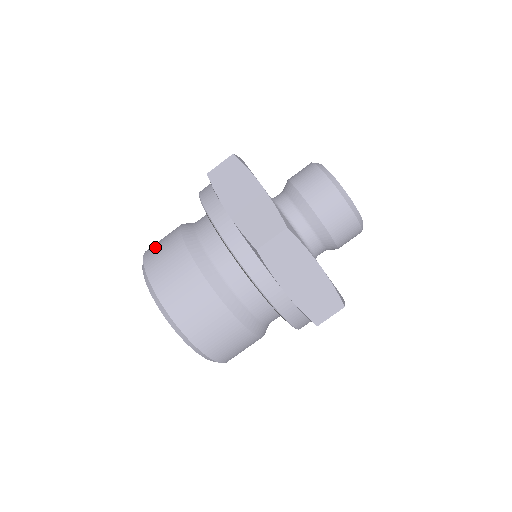
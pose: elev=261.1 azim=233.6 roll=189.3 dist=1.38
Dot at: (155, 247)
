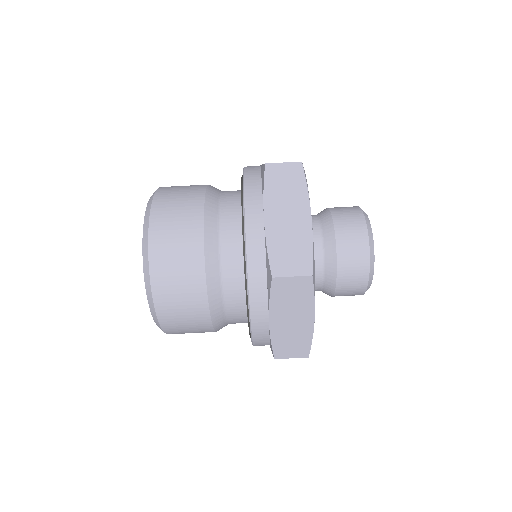
Dot at: (171, 195)
